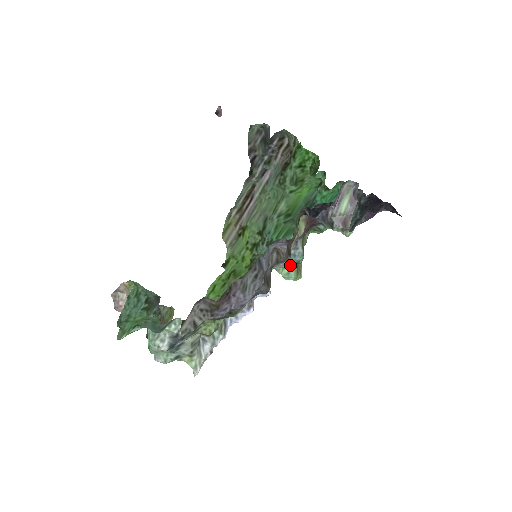
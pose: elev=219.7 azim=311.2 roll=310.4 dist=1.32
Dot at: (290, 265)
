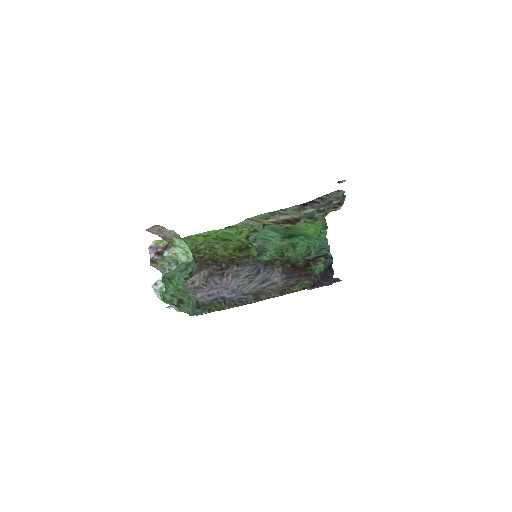
Dot at: occluded
